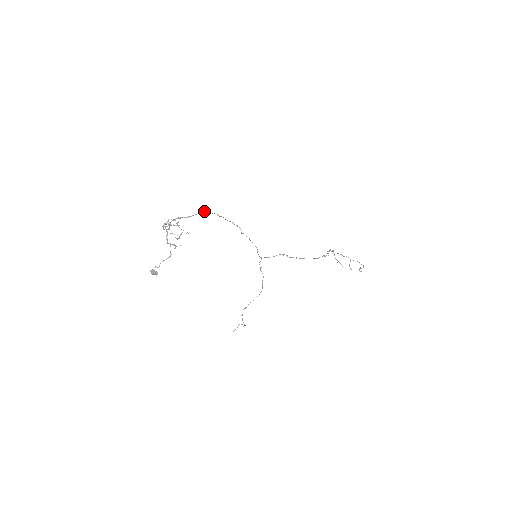
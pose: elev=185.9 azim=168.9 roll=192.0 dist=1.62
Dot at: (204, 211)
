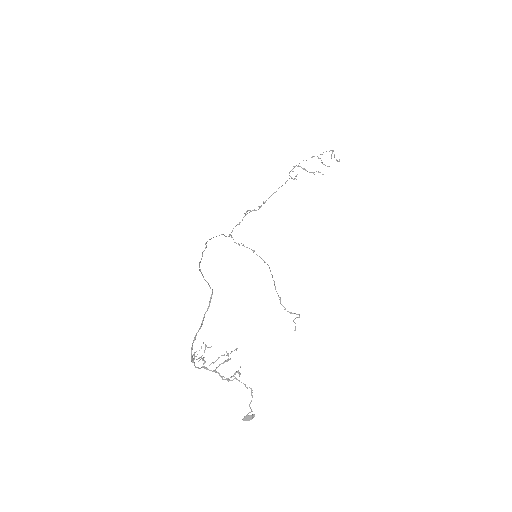
Dot at: occluded
